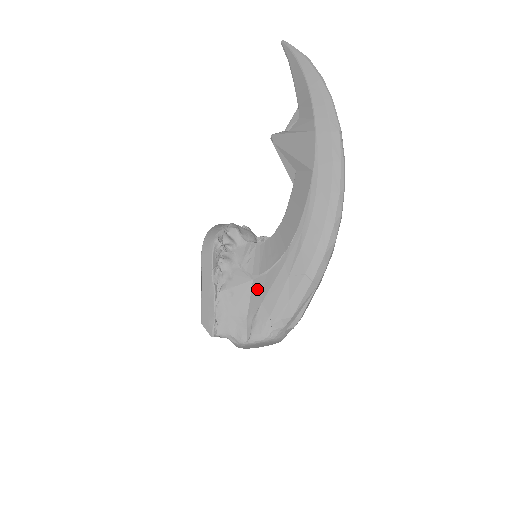
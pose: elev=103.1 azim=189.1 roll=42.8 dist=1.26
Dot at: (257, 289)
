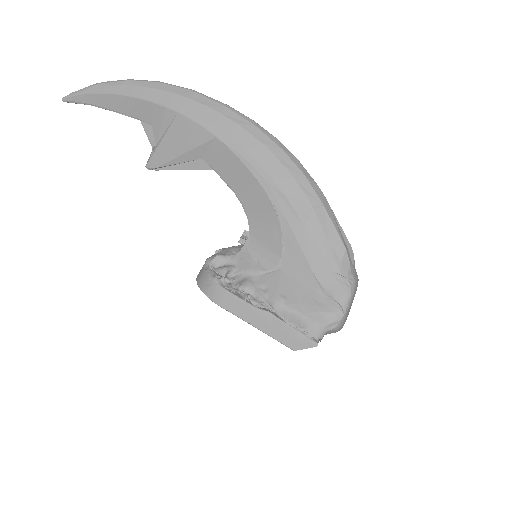
Dot at: (294, 269)
